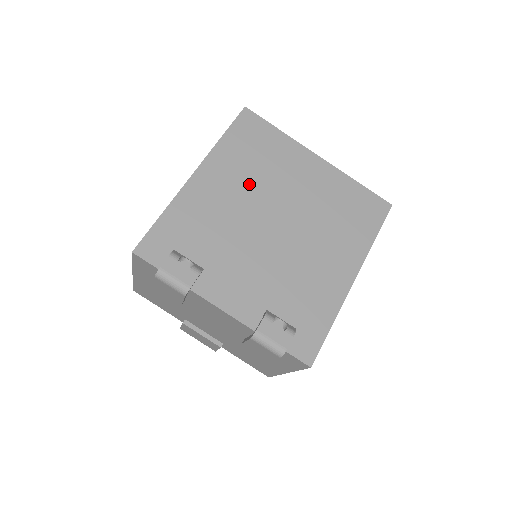
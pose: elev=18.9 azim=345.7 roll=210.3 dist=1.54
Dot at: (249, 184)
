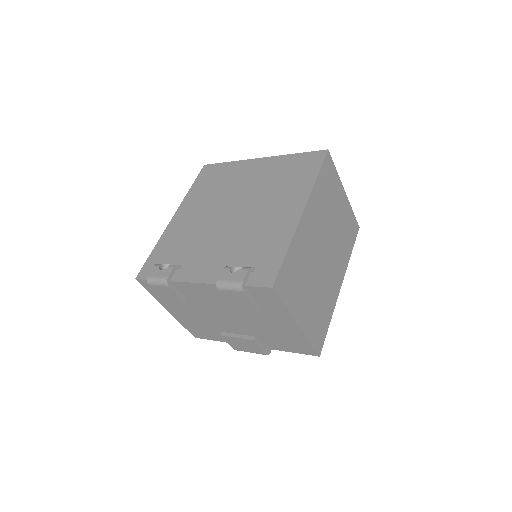
Dot at: (210, 202)
